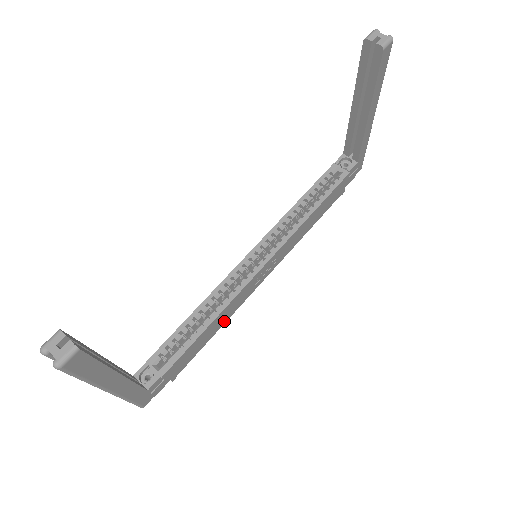
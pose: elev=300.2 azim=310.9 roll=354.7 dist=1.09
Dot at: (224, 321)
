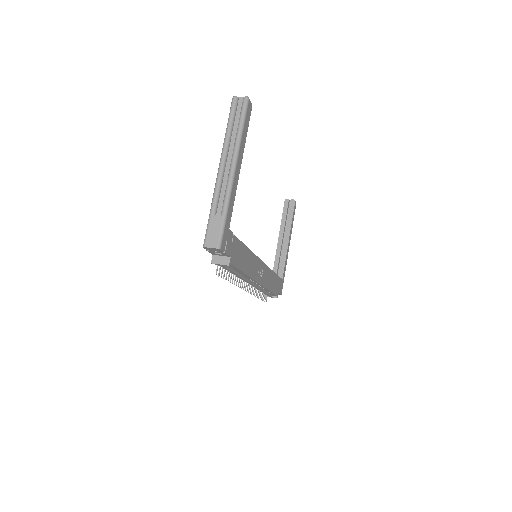
Dot at: (247, 271)
